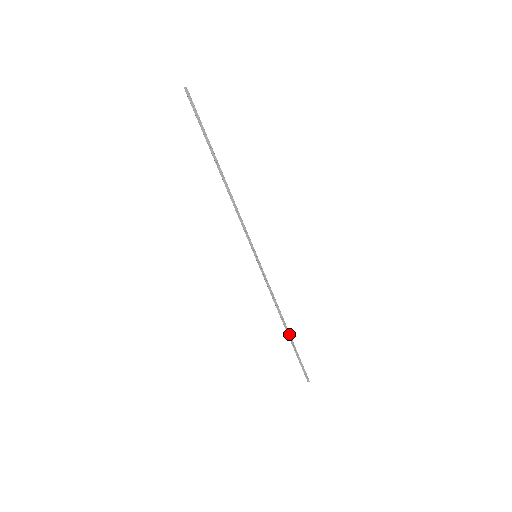
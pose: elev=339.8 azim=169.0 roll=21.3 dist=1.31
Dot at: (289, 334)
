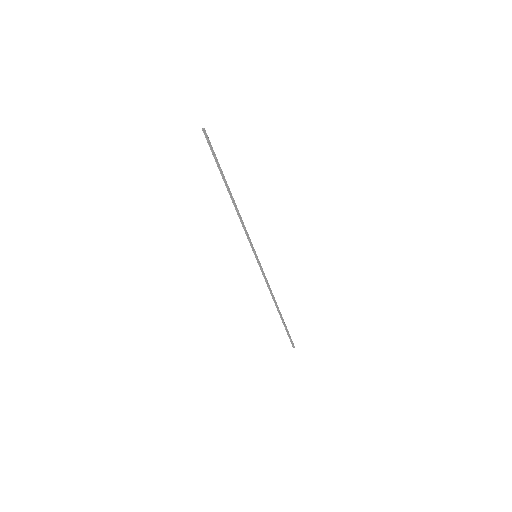
Dot at: (280, 313)
